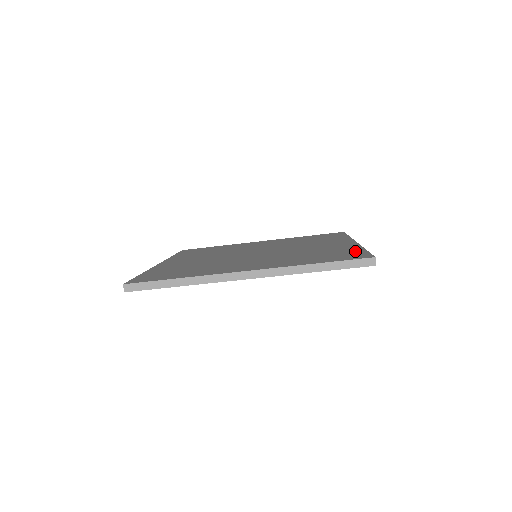
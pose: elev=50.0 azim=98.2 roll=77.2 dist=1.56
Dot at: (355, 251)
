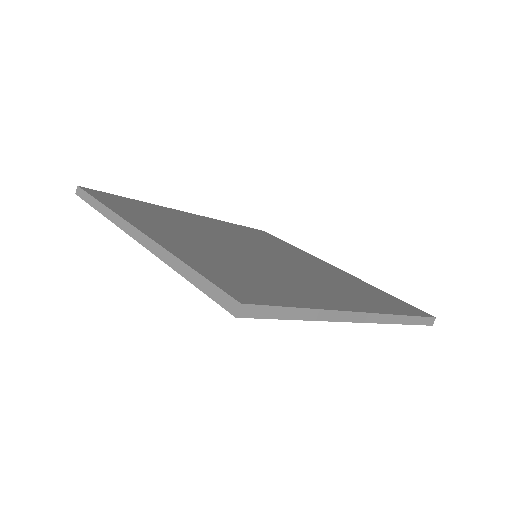
Dot at: (387, 295)
